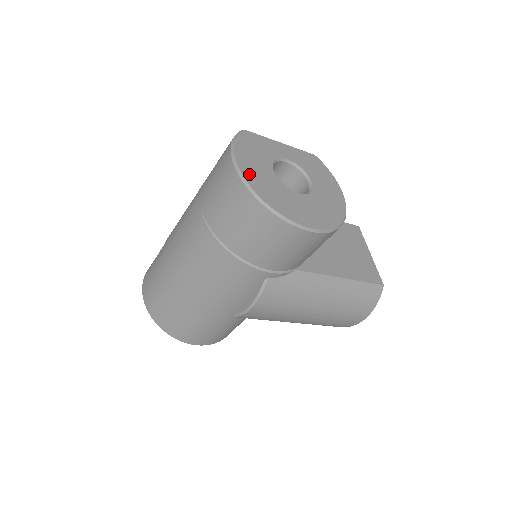
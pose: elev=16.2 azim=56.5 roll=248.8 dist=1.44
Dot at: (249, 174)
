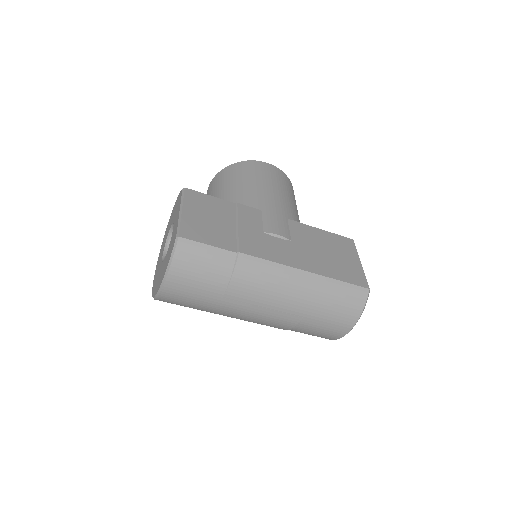
Dot at: occluded
